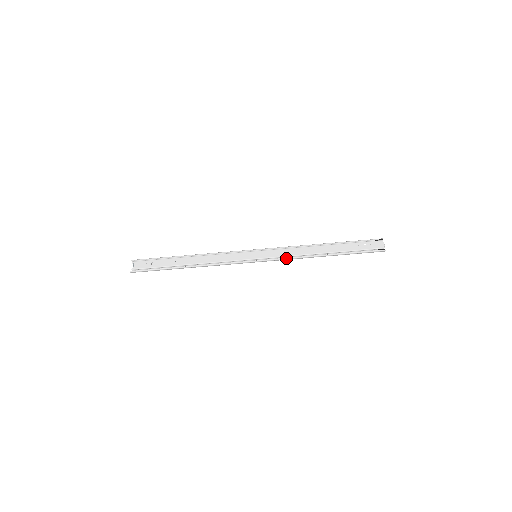
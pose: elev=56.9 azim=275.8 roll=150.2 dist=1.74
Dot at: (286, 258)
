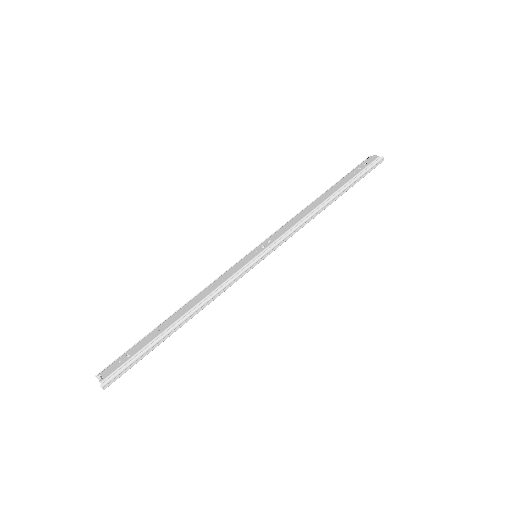
Dot at: (291, 230)
